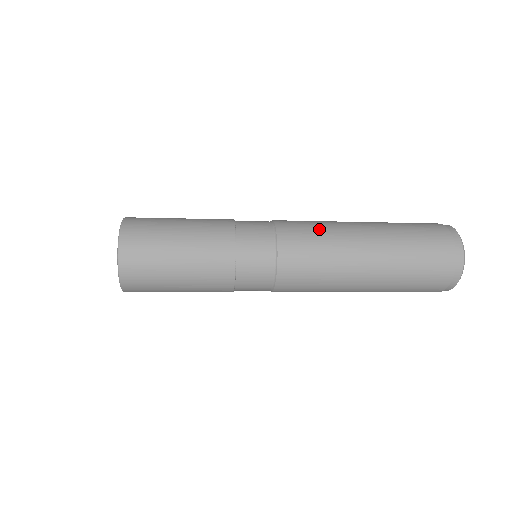
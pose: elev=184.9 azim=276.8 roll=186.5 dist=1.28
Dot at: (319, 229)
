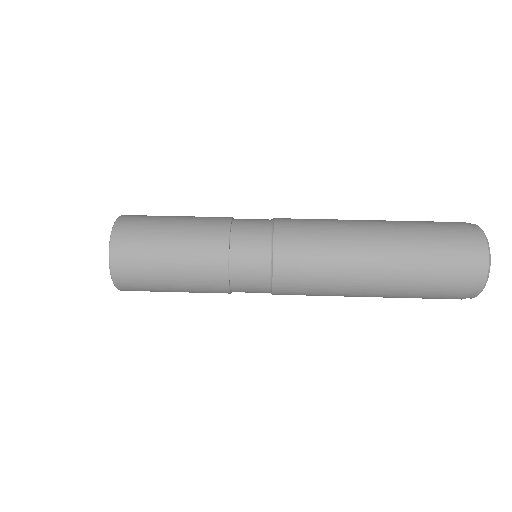
Dot at: (322, 257)
